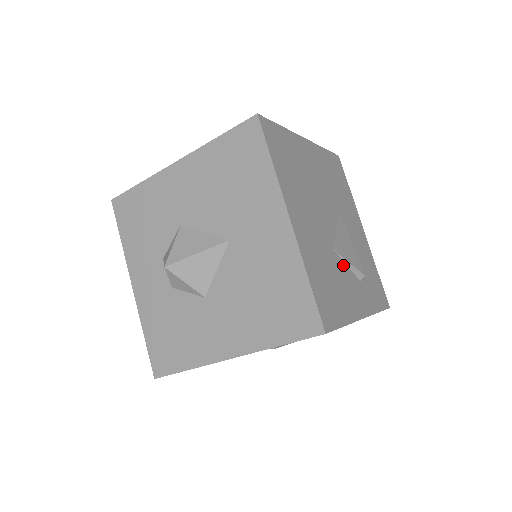
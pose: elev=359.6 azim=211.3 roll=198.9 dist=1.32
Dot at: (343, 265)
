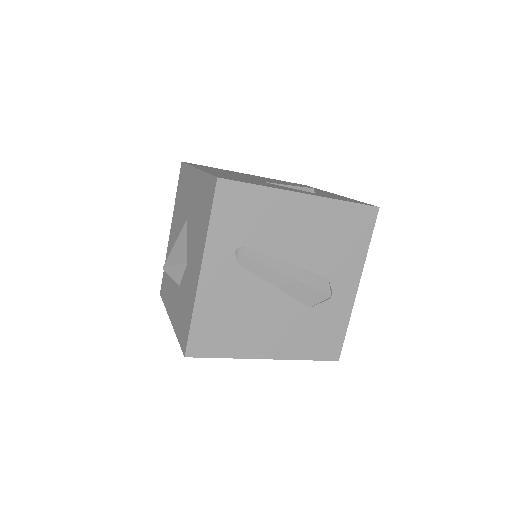
Dot at: (277, 185)
